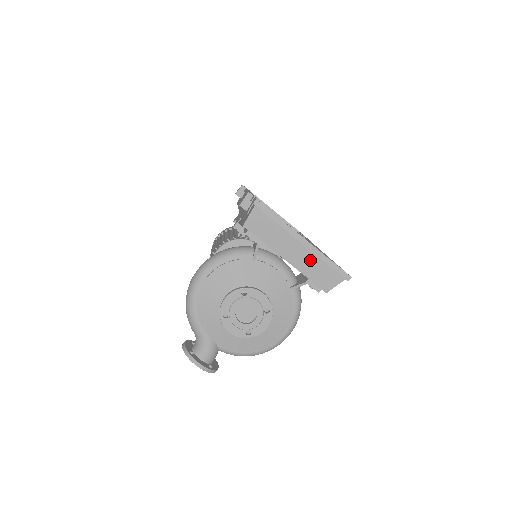
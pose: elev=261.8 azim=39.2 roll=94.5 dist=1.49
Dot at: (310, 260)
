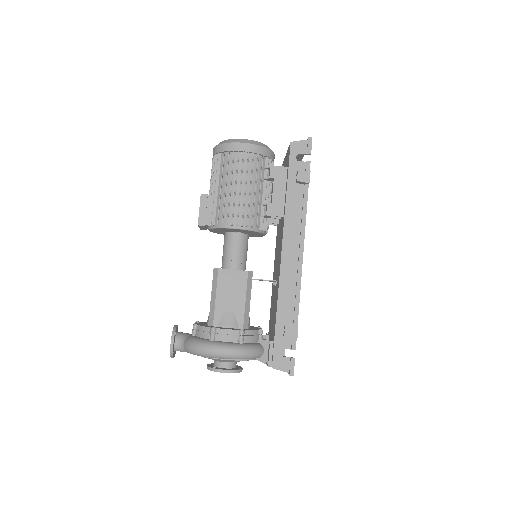
Dot at: occluded
